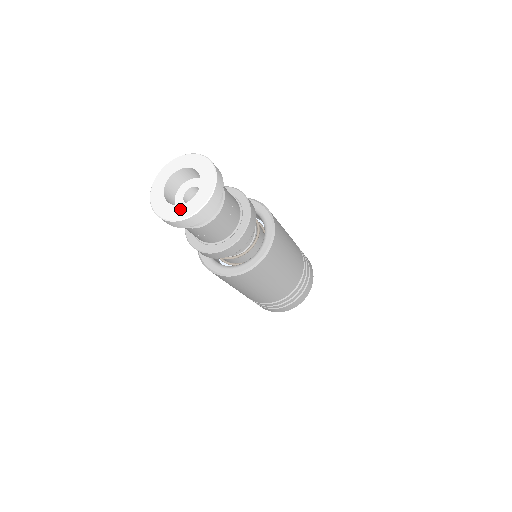
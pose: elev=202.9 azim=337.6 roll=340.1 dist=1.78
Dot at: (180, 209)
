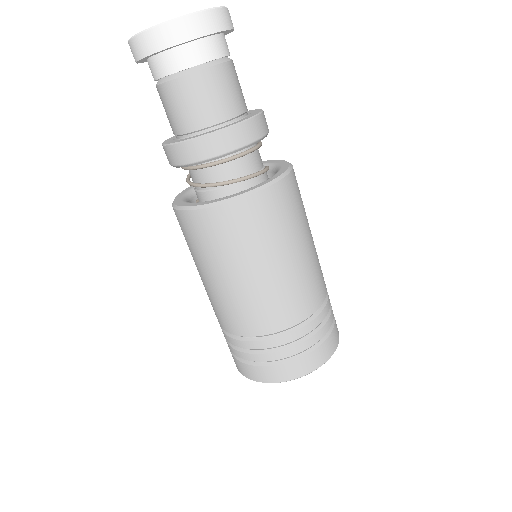
Dot at: occluded
